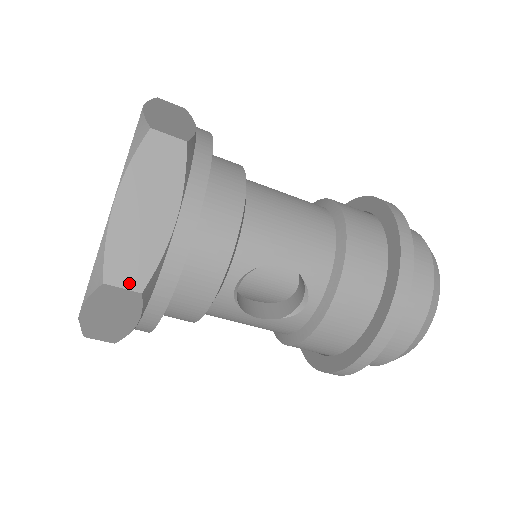
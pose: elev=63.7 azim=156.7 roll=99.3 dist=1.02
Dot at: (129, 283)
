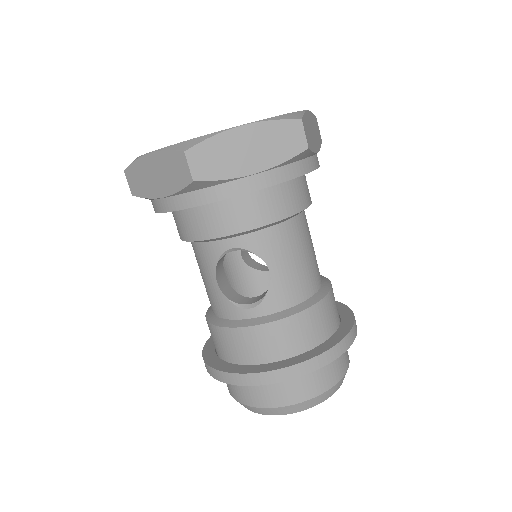
Dot at: (195, 168)
